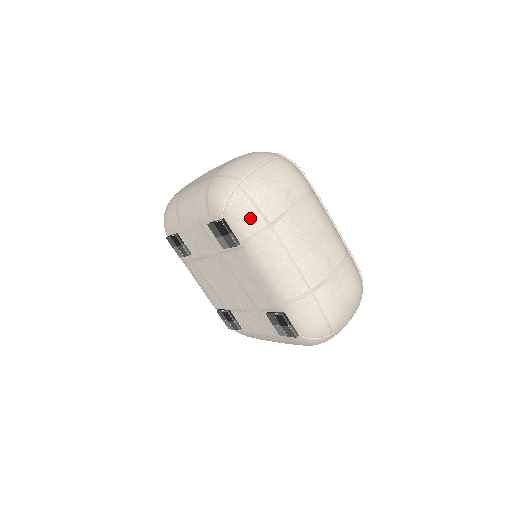
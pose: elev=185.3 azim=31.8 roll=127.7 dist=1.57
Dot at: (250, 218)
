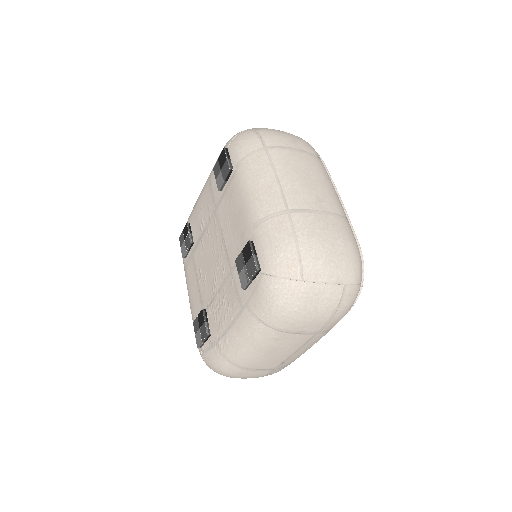
Dot at: (250, 141)
